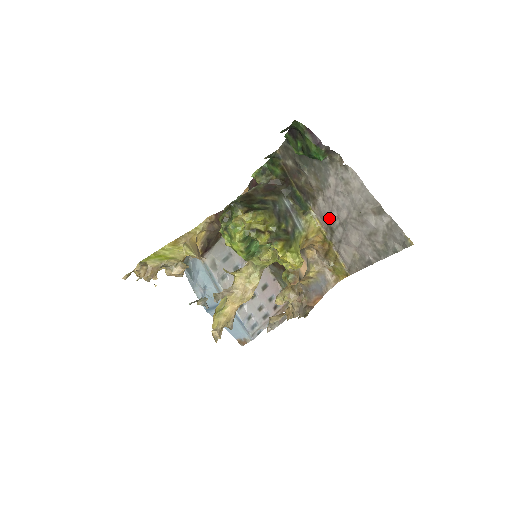
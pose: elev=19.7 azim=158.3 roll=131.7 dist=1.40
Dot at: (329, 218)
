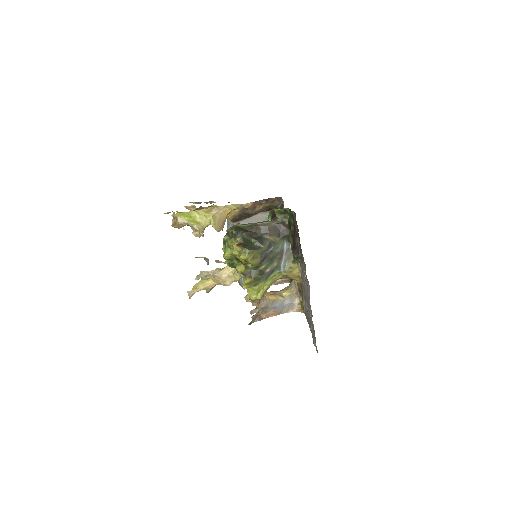
Dot at: (302, 280)
